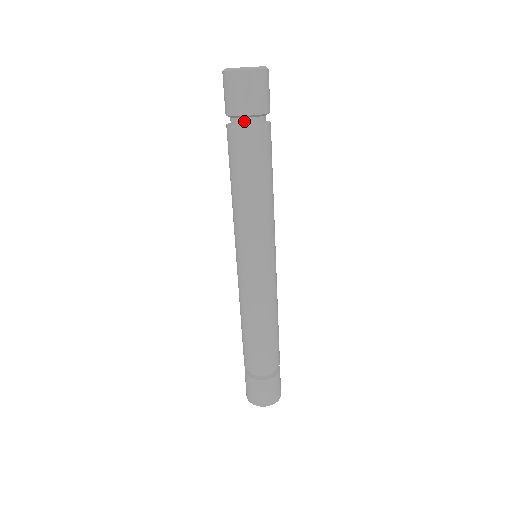
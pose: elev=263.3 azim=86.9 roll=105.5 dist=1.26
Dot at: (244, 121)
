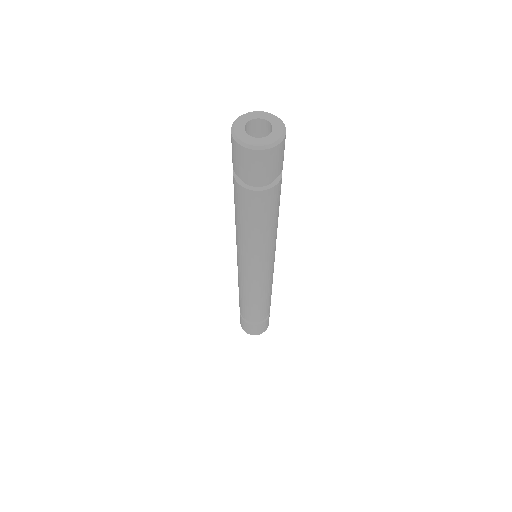
Dot at: (253, 184)
